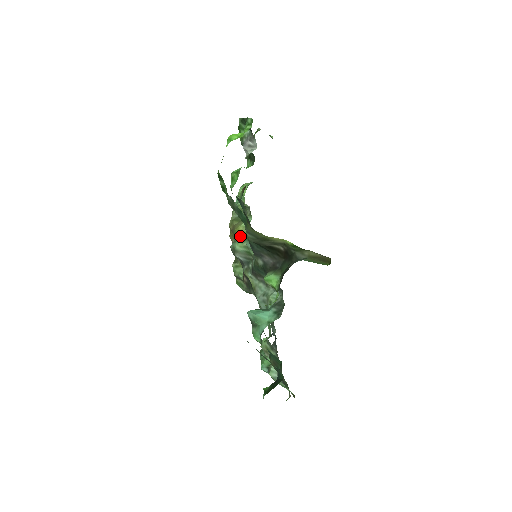
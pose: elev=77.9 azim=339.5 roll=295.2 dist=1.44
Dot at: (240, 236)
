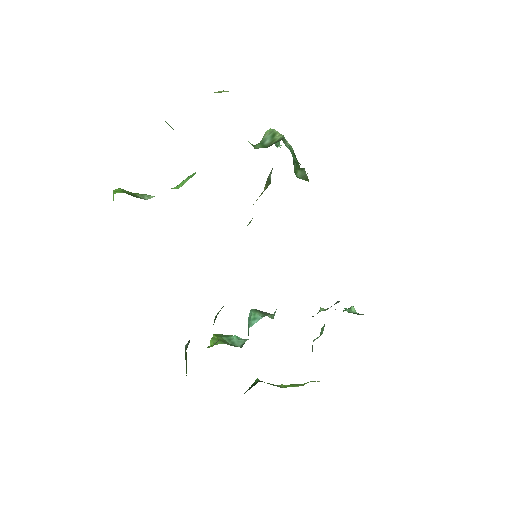
Dot at: occluded
